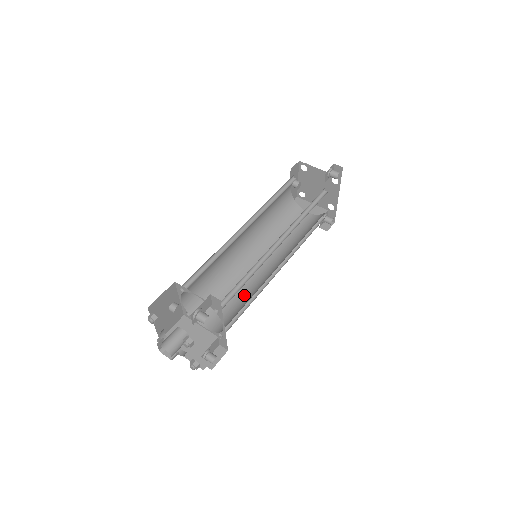
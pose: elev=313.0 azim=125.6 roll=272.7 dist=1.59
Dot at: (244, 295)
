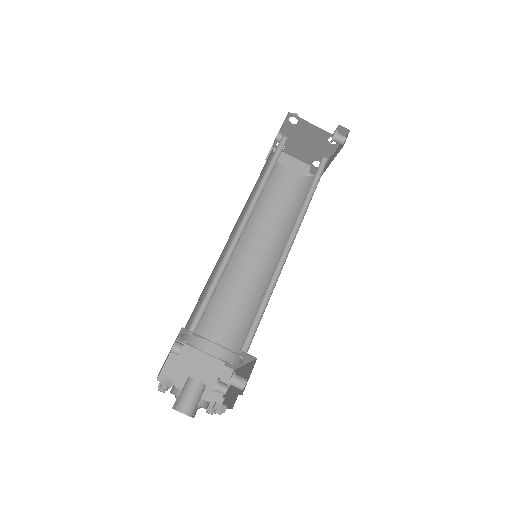
Dot at: (243, 302)
